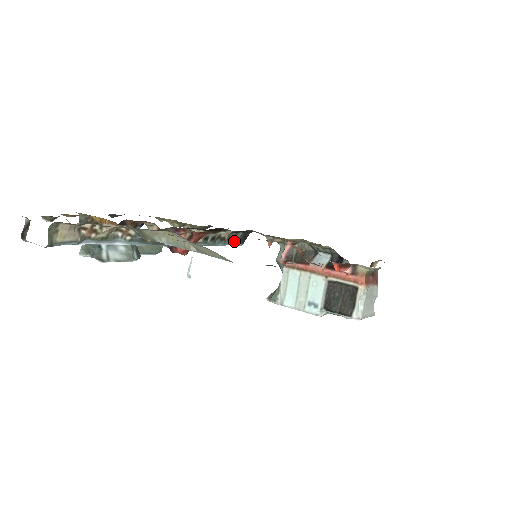
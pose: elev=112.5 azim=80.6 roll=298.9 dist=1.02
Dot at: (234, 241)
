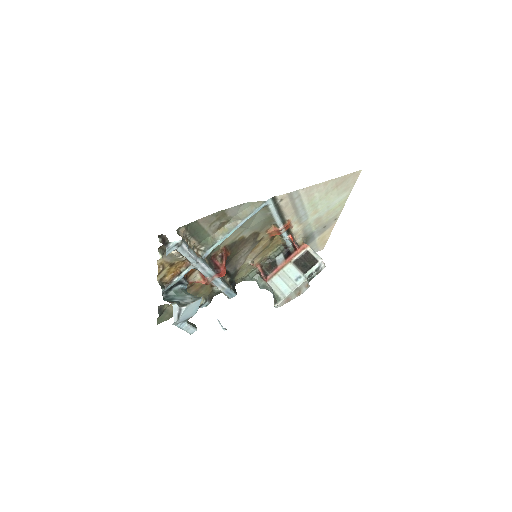
Dot at: (232, 290)
